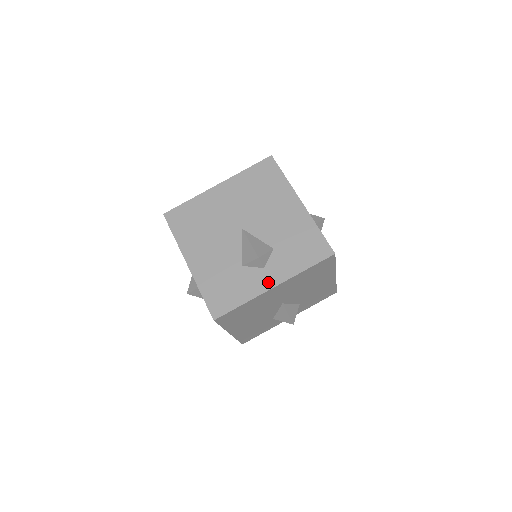
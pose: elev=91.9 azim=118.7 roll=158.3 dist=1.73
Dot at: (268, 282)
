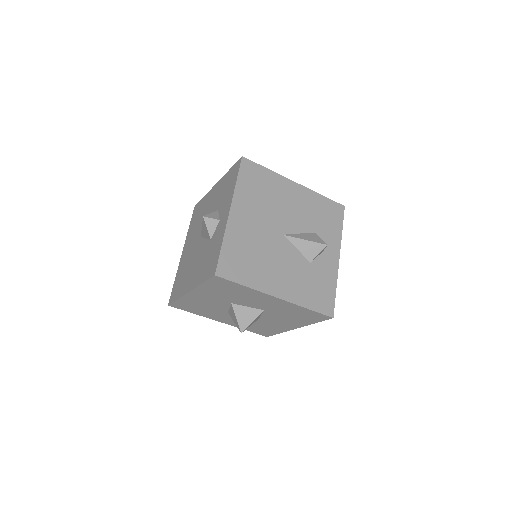
Dot at: (225, 218)
